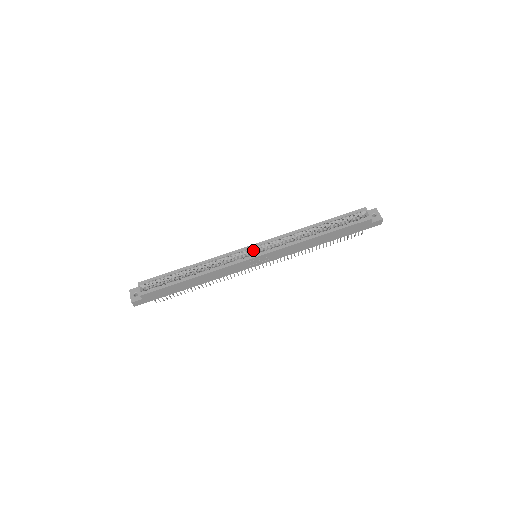
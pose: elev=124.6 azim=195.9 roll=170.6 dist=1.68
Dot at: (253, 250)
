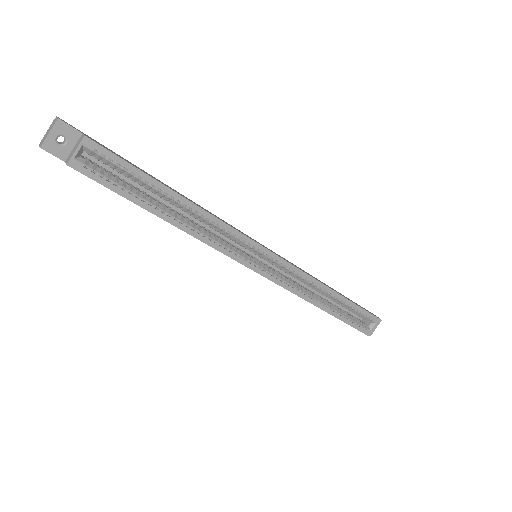
Dot at: (263, 255)
